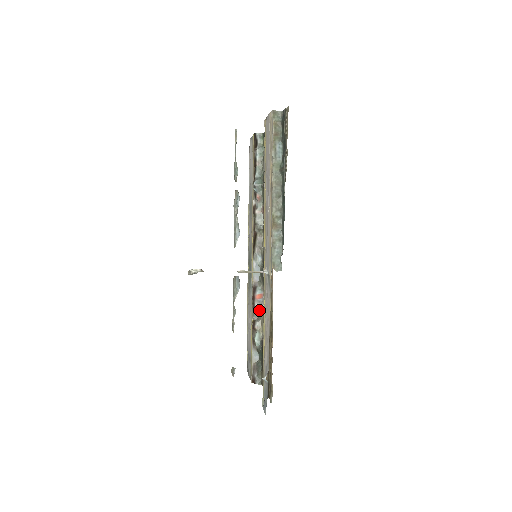
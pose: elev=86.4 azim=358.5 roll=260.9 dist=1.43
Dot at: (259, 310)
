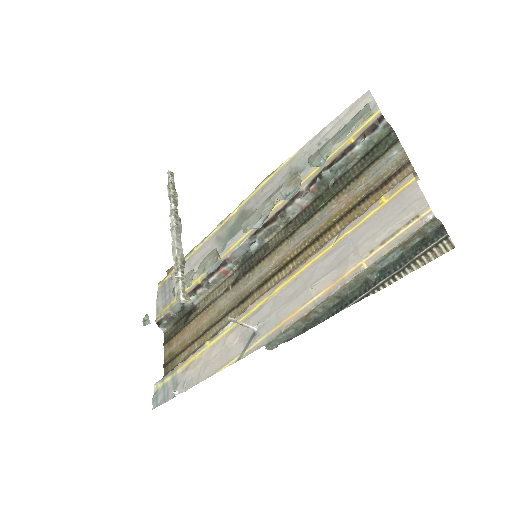
Dot at: (214, 281)
